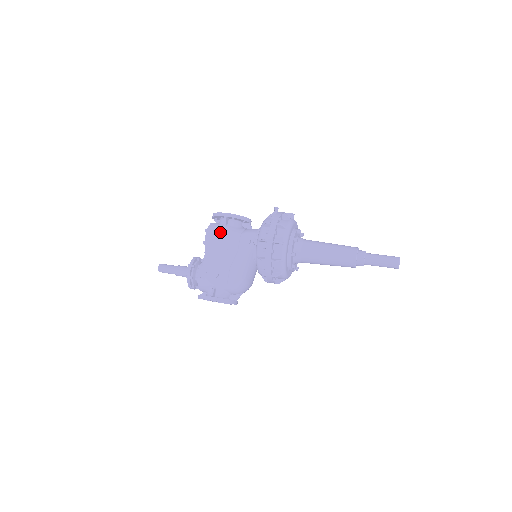
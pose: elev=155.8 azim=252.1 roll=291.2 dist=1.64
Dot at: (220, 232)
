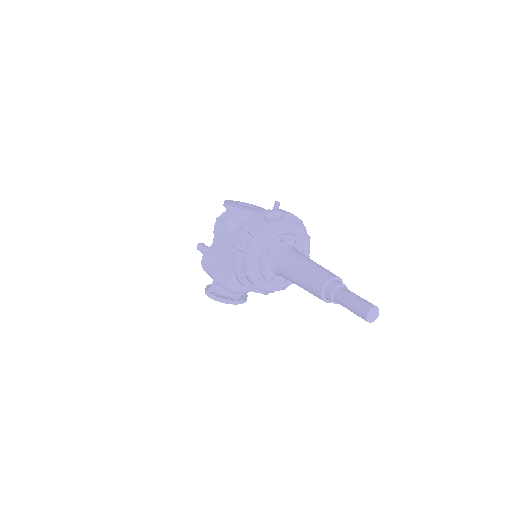
Dot at: (223, 224)
